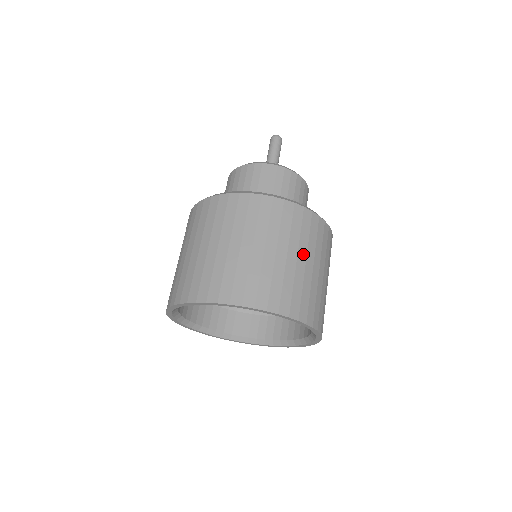
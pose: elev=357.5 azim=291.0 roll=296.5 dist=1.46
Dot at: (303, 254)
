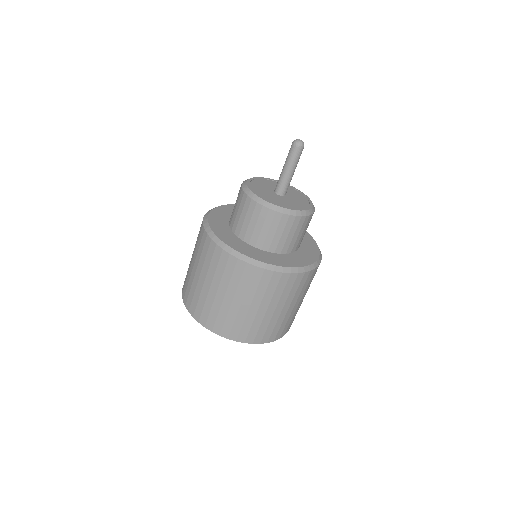
Dot at: (239, 298)
